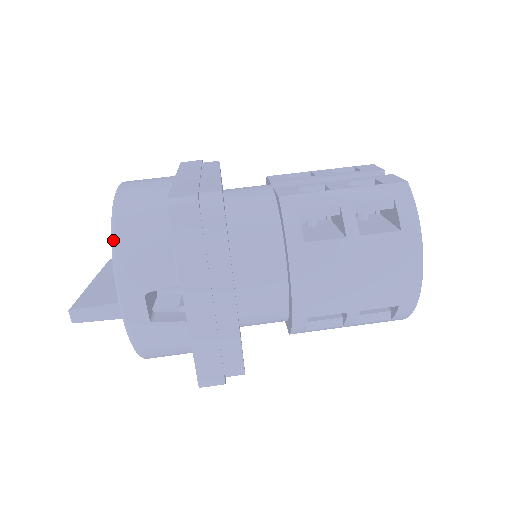
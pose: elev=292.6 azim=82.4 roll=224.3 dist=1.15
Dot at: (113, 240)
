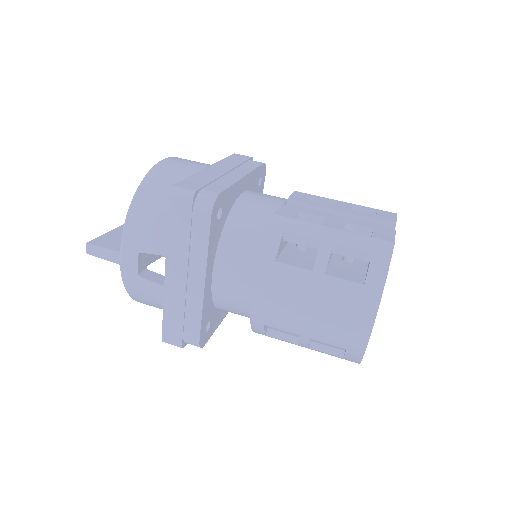
Dot at: (132, 202)
